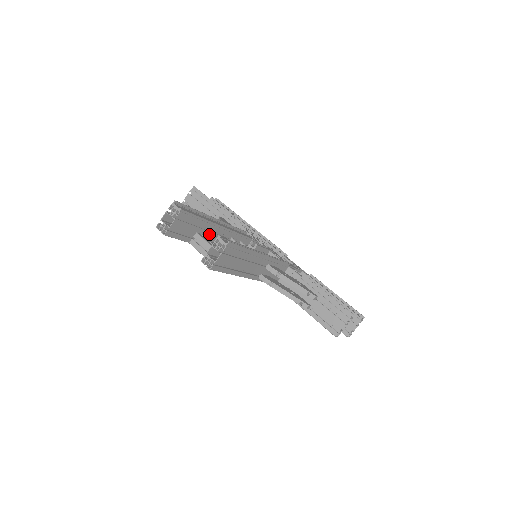
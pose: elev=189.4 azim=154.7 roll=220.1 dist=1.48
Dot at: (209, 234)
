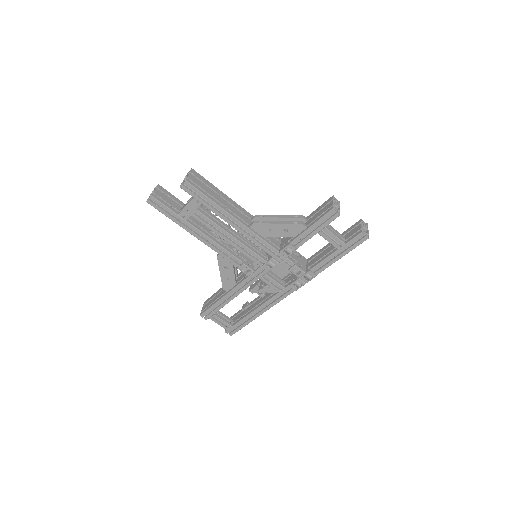
Dot at: (194, 218)
